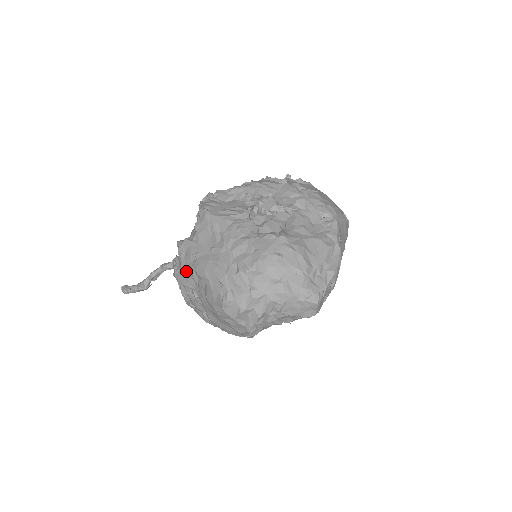
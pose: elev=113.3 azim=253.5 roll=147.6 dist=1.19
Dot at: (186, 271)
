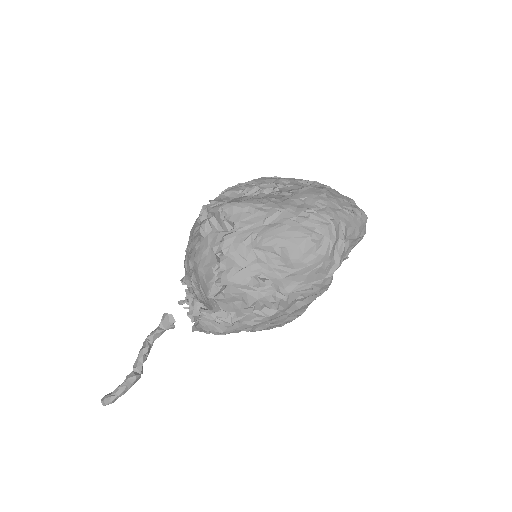
Dot at: (245, 260)
